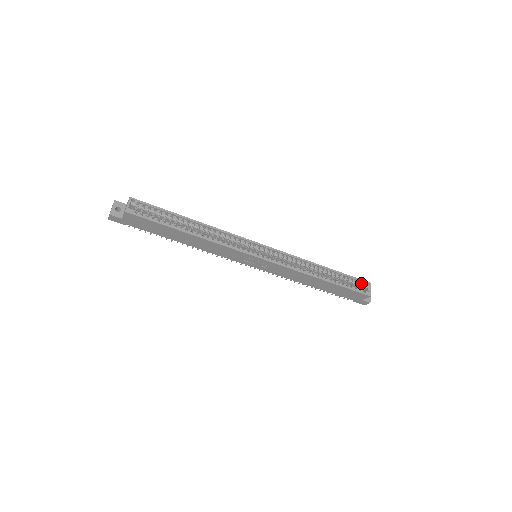
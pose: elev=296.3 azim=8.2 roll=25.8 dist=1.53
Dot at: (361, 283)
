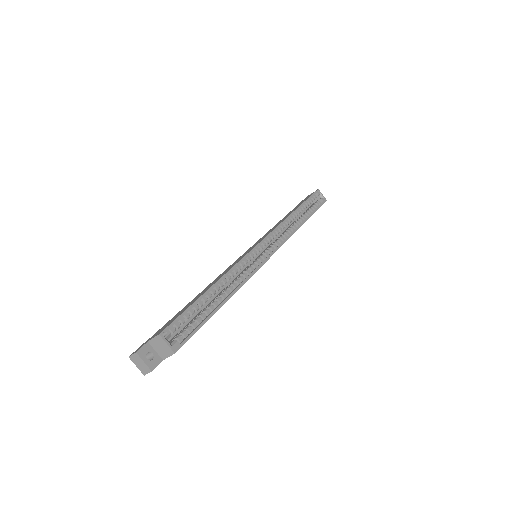
Dot at: (315, 196)
